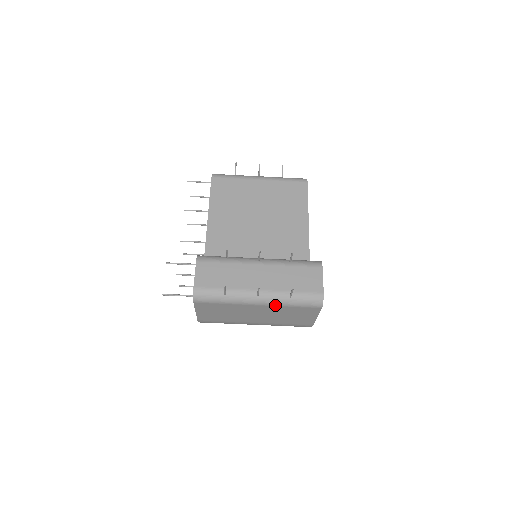
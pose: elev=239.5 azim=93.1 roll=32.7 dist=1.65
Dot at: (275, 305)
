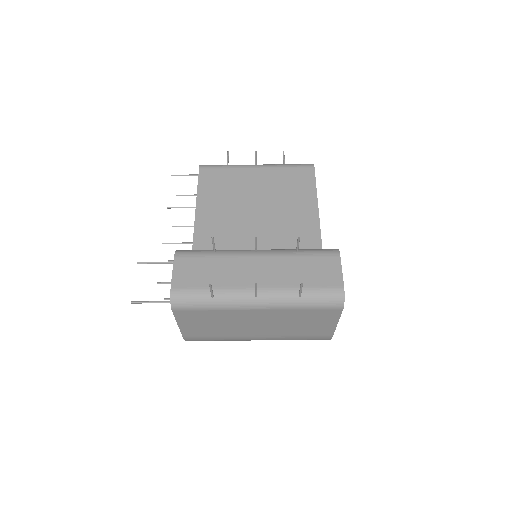
Dot at: (280, 308)
